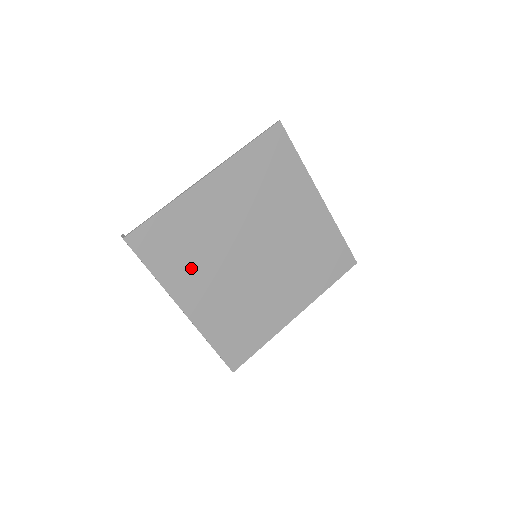
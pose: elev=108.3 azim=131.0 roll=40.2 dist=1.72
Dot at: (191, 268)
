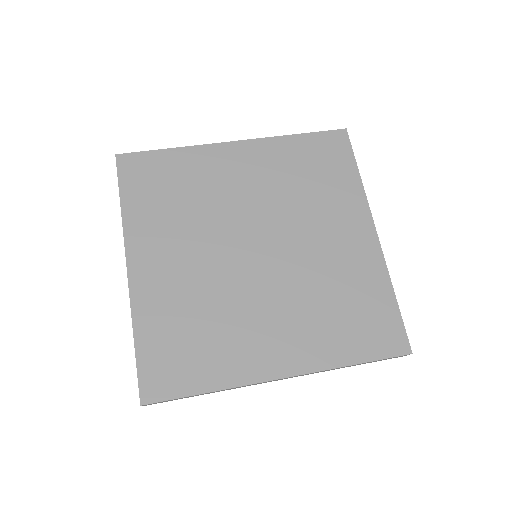
Dot at: (167, 223)
